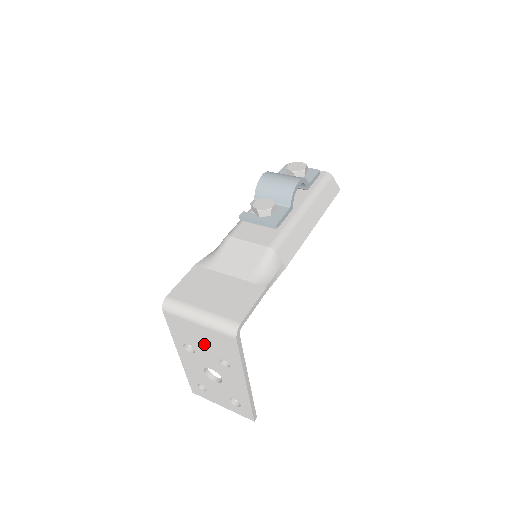
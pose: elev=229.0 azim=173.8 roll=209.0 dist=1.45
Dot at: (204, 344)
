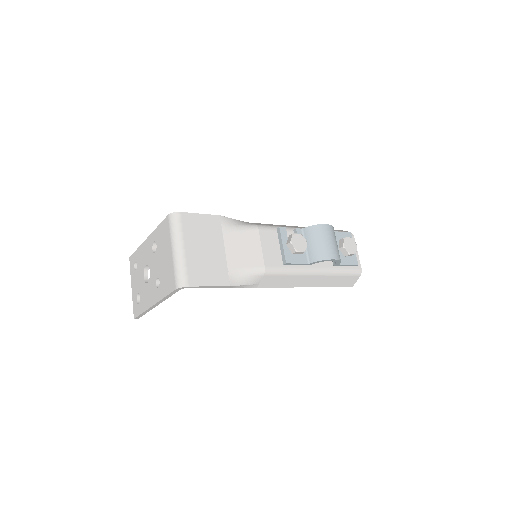
Dot at: (162, 260)
